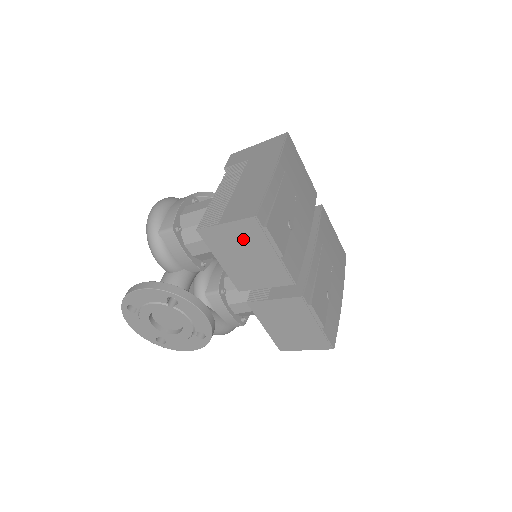
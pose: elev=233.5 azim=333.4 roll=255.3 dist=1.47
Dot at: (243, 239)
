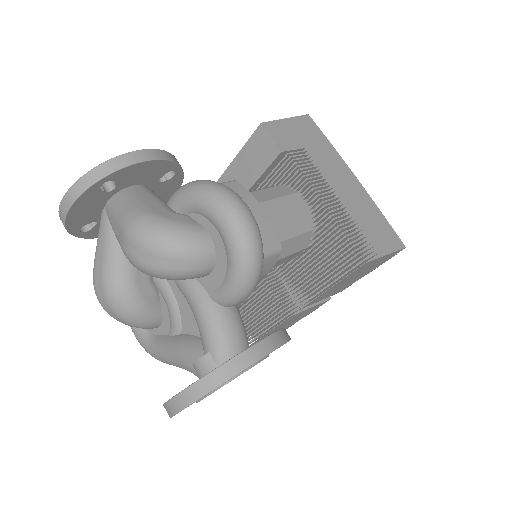
Dot at: (374, 265)
